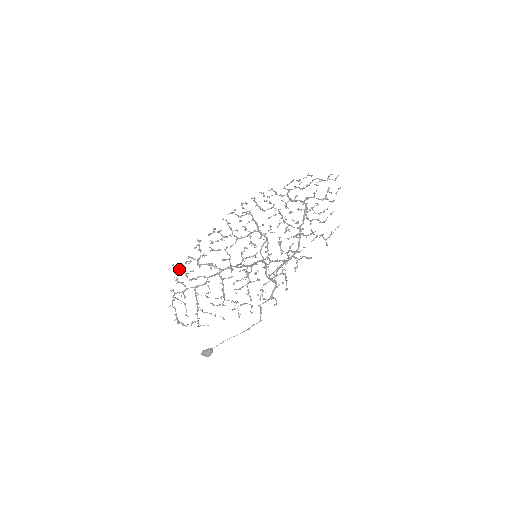
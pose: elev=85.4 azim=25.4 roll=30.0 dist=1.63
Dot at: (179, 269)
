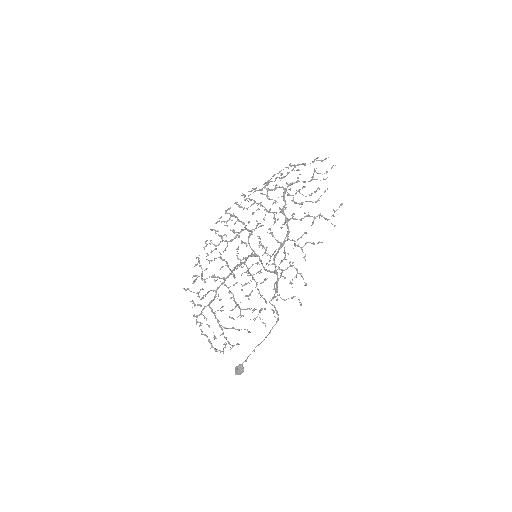
Dot at: (190, 291)
